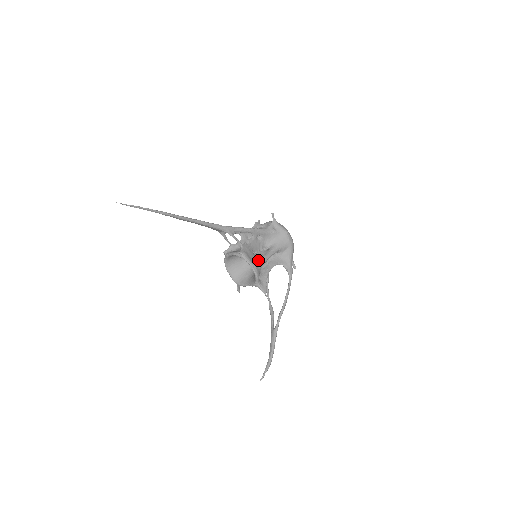
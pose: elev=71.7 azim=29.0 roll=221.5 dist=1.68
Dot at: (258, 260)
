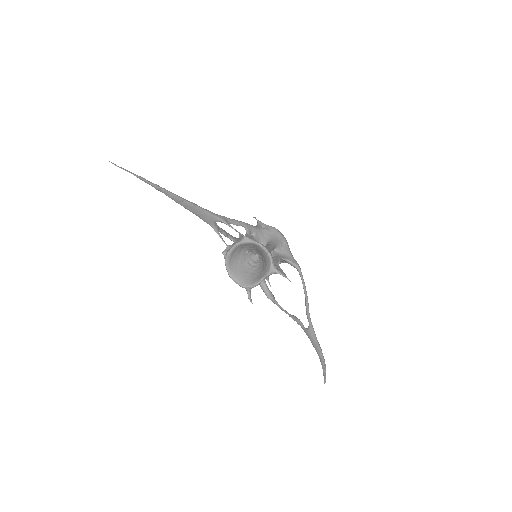
Dot at: occluded
